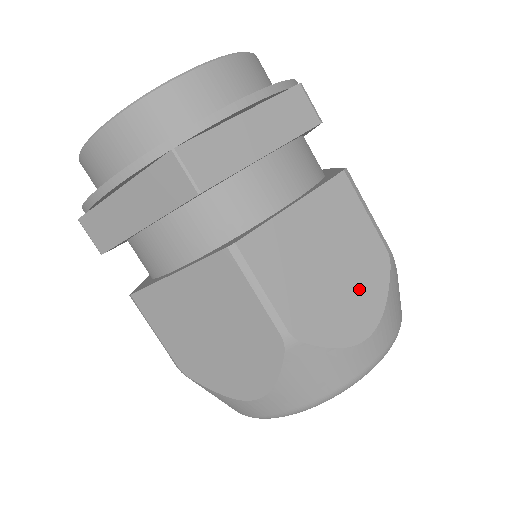
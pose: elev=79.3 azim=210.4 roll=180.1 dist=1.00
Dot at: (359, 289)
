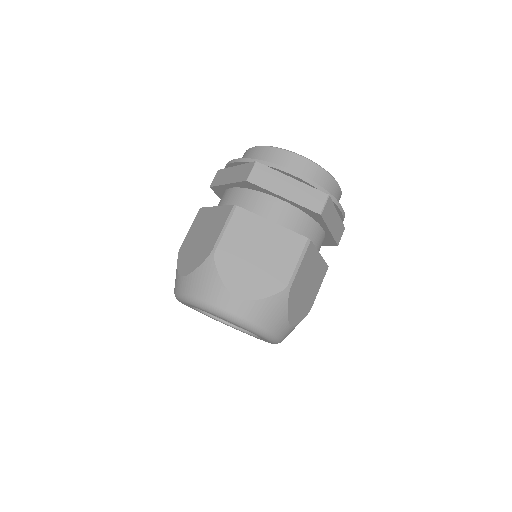
Dot at: (302, 306)
